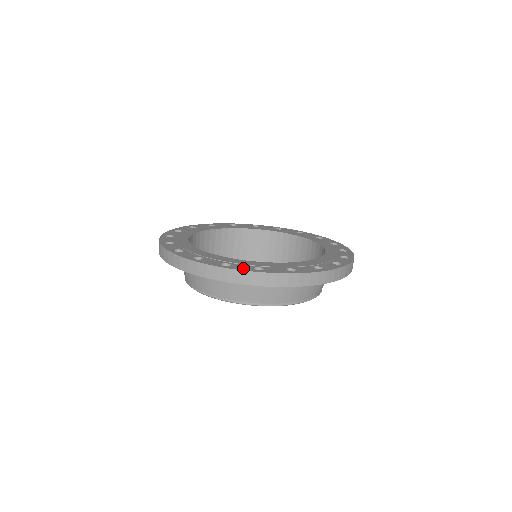
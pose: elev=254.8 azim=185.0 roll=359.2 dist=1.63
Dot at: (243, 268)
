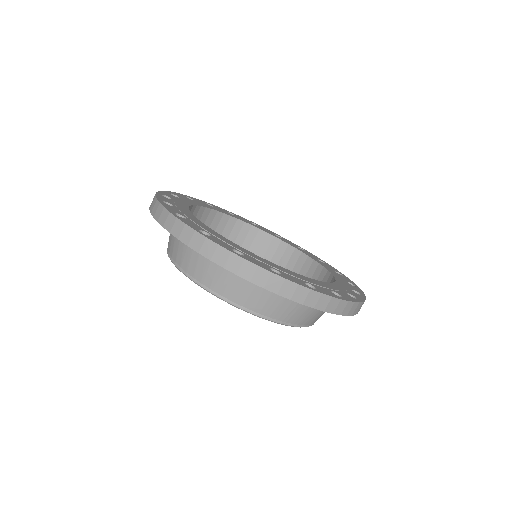
Dot at: (297, 281)
